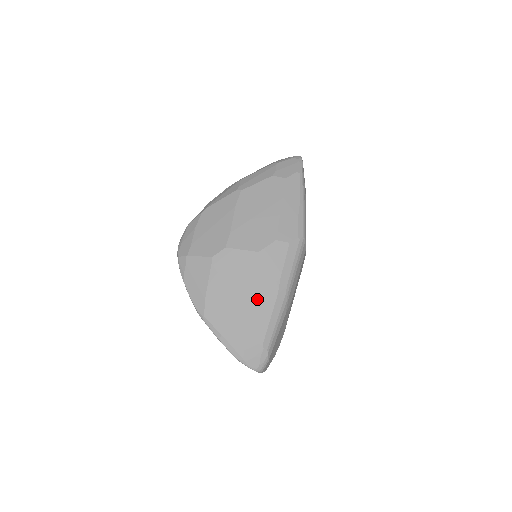
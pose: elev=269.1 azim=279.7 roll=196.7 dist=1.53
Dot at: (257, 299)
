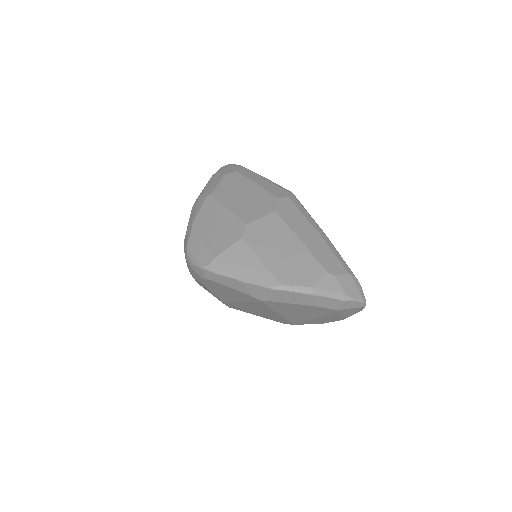
Dot at: (309, 242)
